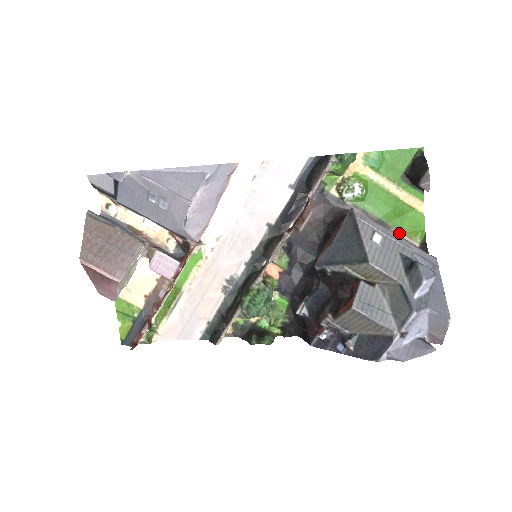
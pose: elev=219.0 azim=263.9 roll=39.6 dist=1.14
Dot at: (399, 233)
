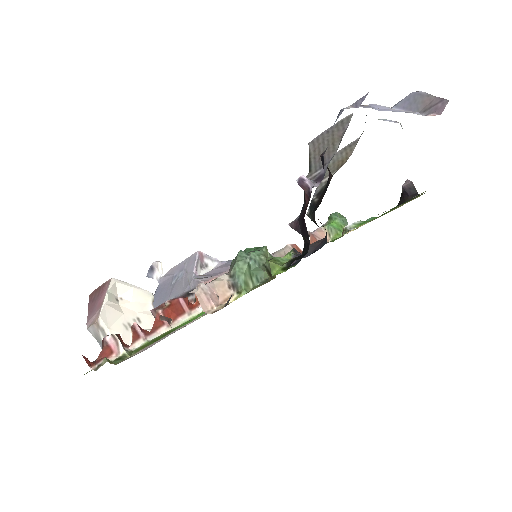
Dot at: occluded
